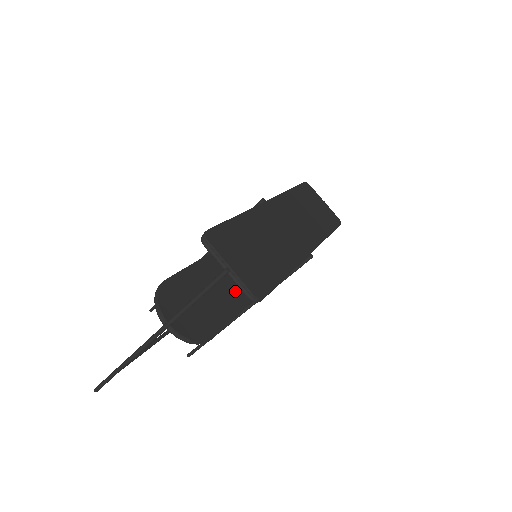
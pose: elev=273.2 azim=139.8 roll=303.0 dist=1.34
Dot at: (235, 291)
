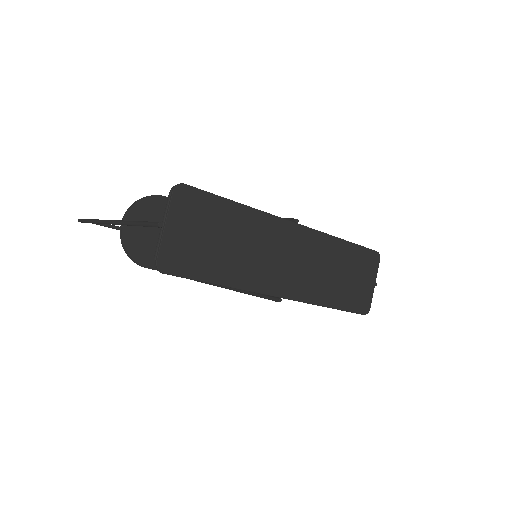
Dot at: occluded
